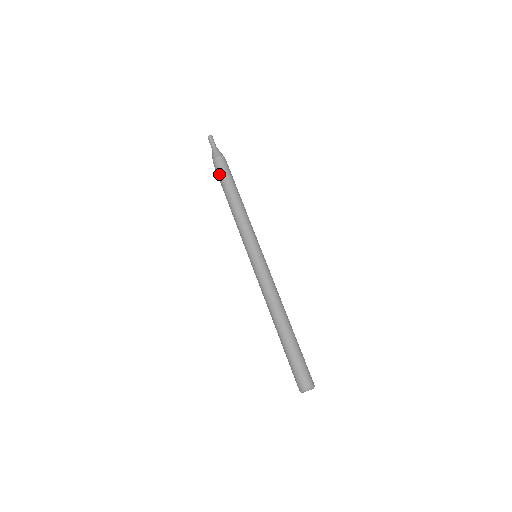
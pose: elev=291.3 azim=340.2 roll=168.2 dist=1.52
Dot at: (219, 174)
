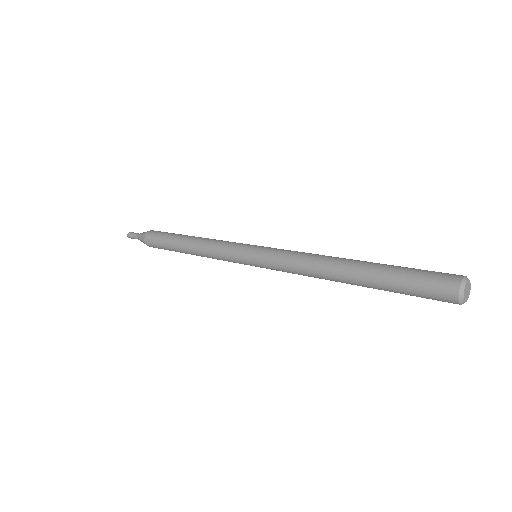
Dot at: (158, 241)
